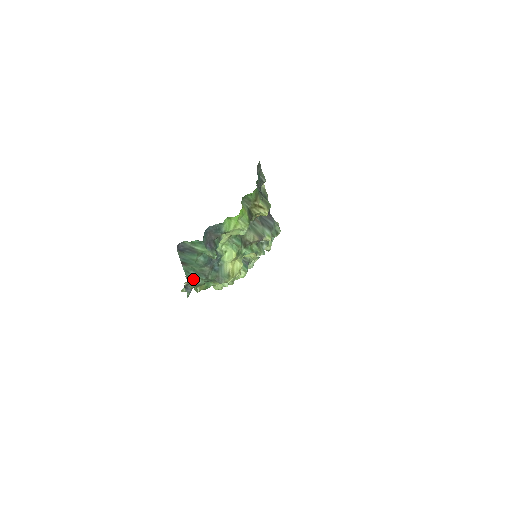
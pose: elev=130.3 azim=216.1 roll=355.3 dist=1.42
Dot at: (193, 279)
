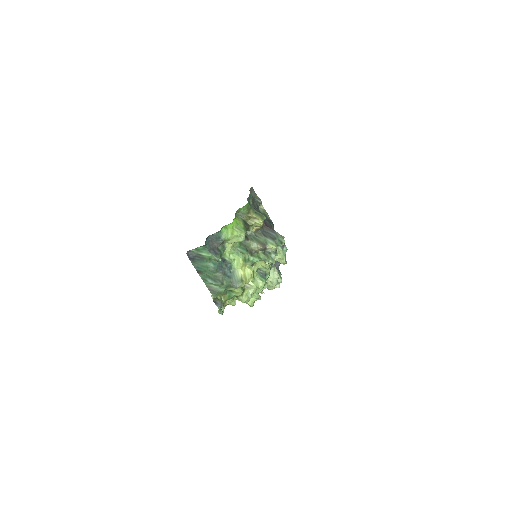
Dot at: (212, 287)
